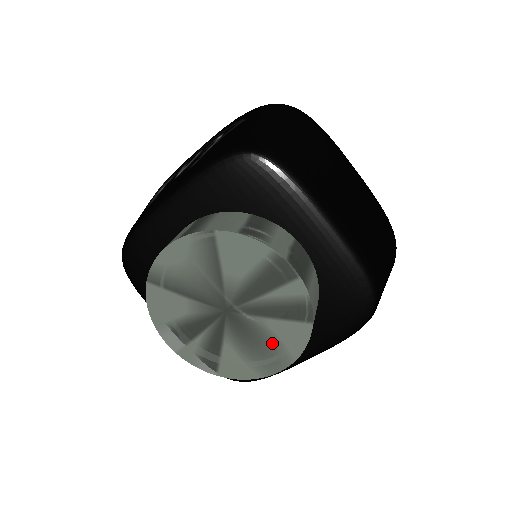
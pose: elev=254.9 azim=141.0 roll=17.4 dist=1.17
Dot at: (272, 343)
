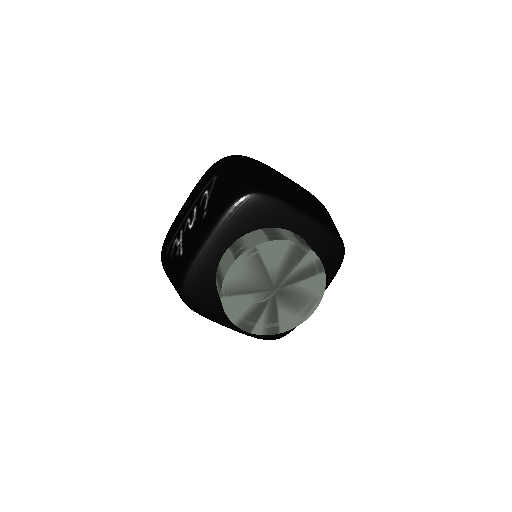
Dot at: (306, 295)
